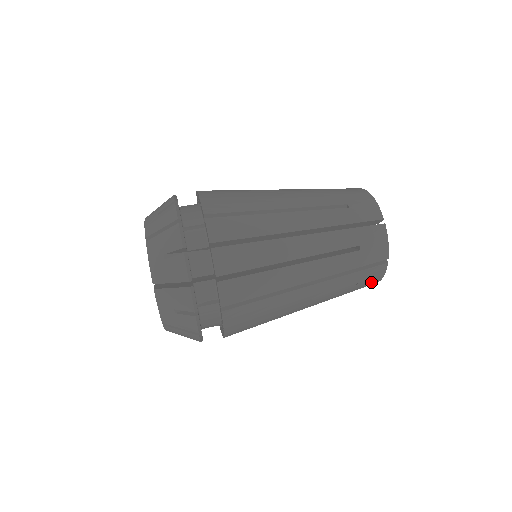
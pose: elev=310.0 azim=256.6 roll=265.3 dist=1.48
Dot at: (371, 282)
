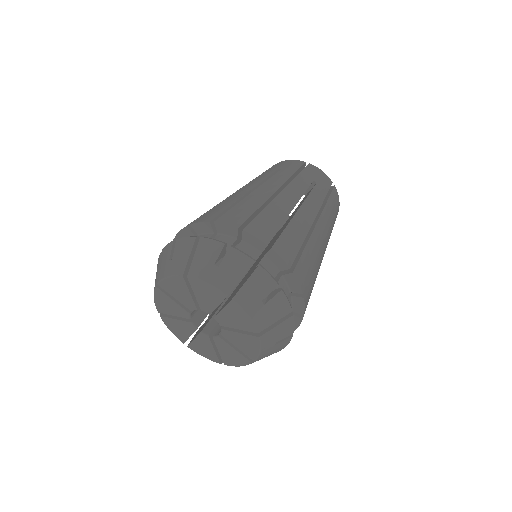
Dot at: occluded
